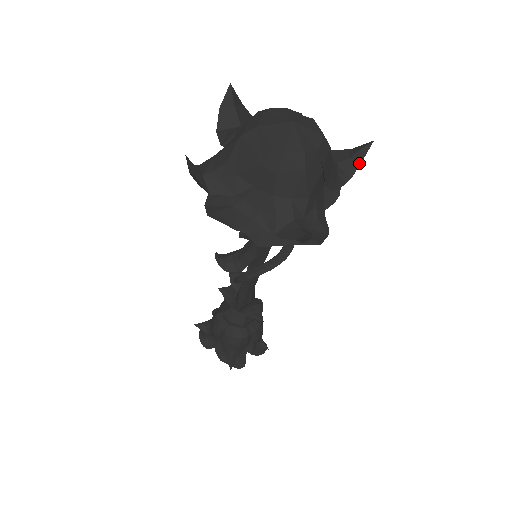
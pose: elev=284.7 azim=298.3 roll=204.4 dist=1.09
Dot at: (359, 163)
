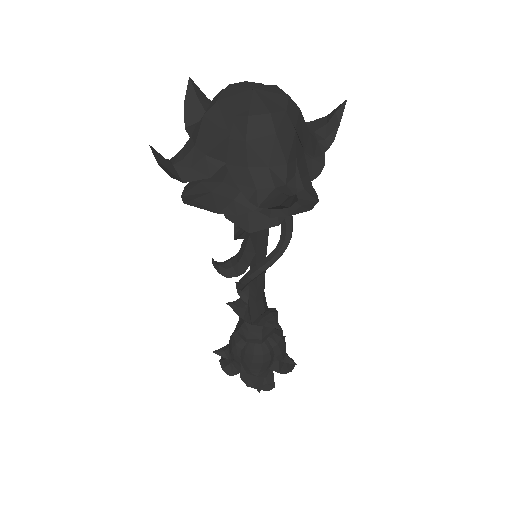
Dot at: (337, 126)
